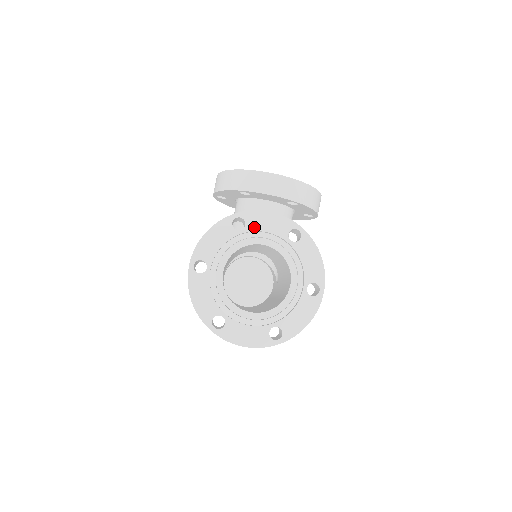
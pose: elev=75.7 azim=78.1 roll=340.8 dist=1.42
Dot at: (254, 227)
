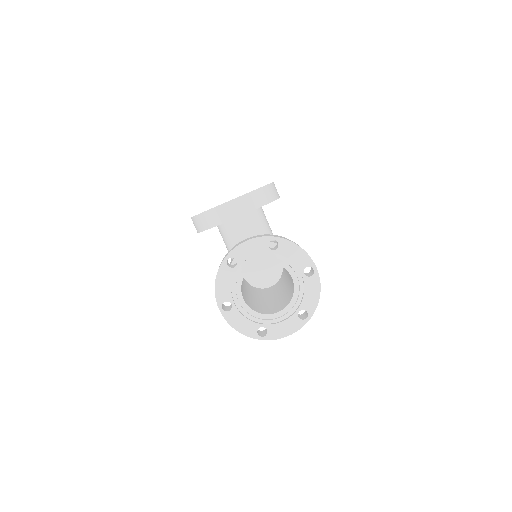
Dot at: (243, 258)
